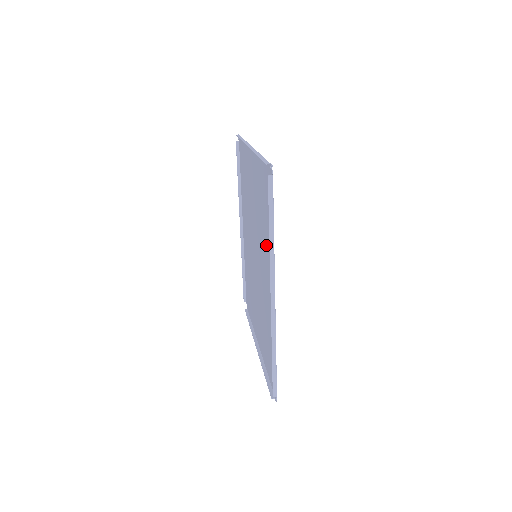
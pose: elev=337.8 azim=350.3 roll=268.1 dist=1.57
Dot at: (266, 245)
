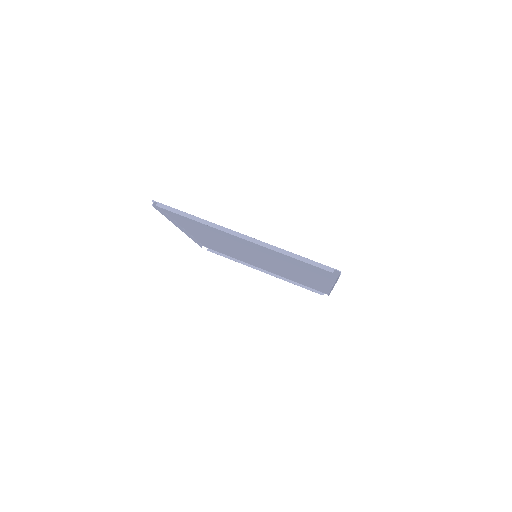
Dot at: (306, 271)
